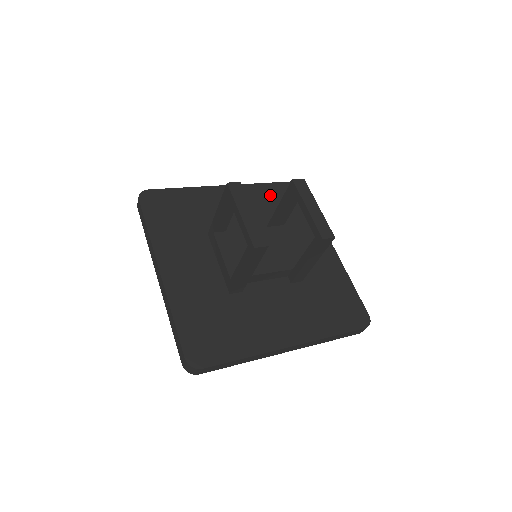
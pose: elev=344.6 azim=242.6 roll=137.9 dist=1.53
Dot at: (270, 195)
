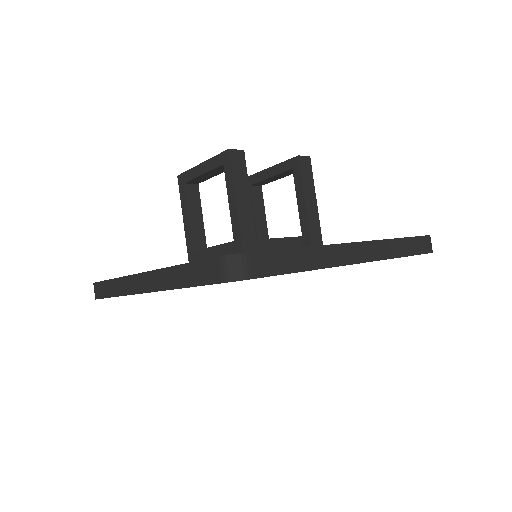
Dot at: occluded
